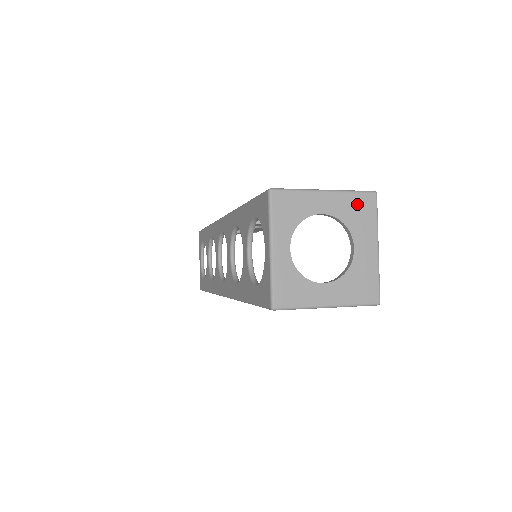
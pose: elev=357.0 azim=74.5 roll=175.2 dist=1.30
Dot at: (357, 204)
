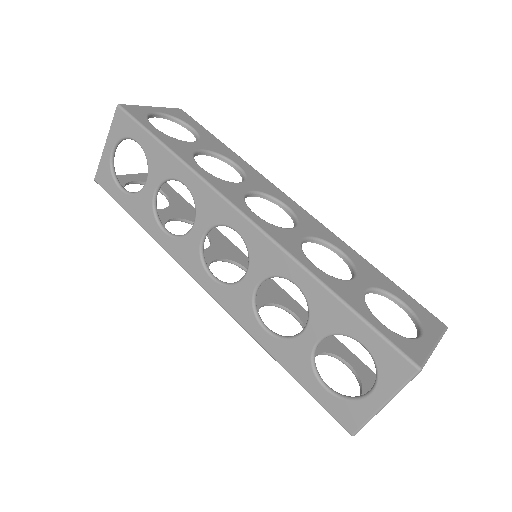
Dot at: occluded
